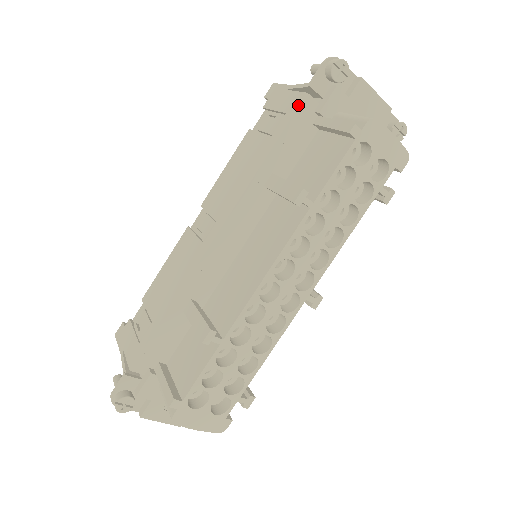
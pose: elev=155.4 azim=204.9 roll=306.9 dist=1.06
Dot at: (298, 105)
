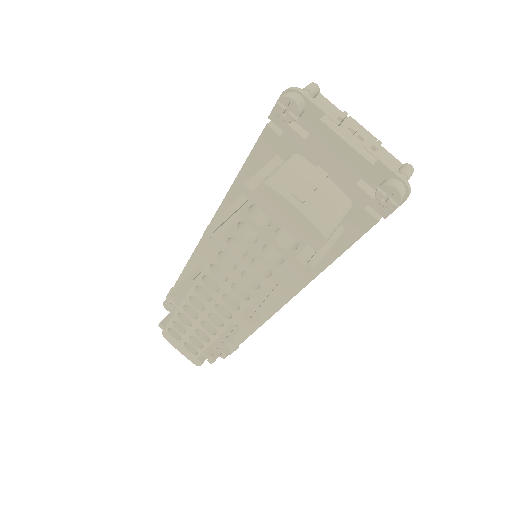
Dot at: (260, 135)
